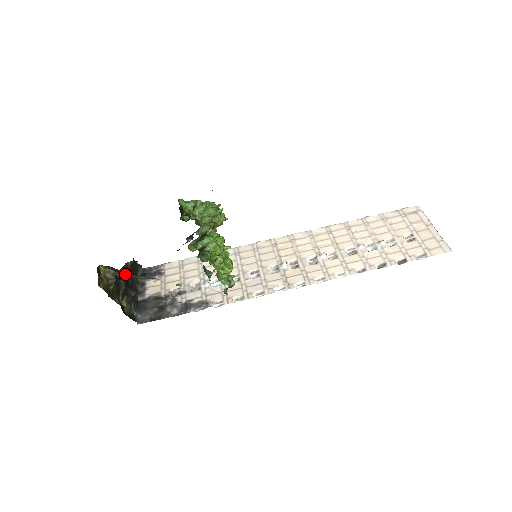
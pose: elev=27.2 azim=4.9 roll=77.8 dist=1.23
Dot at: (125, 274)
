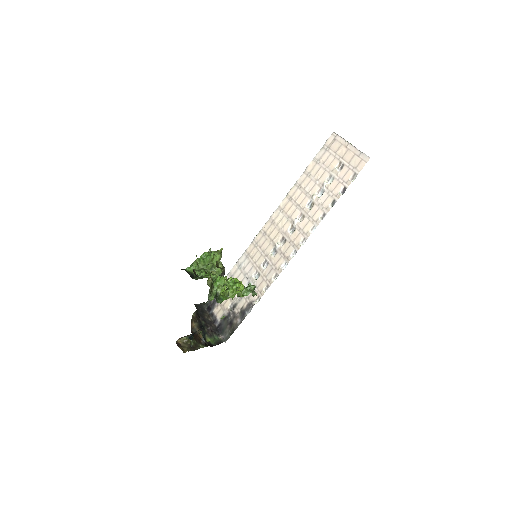
Dot at: (192, 333)
